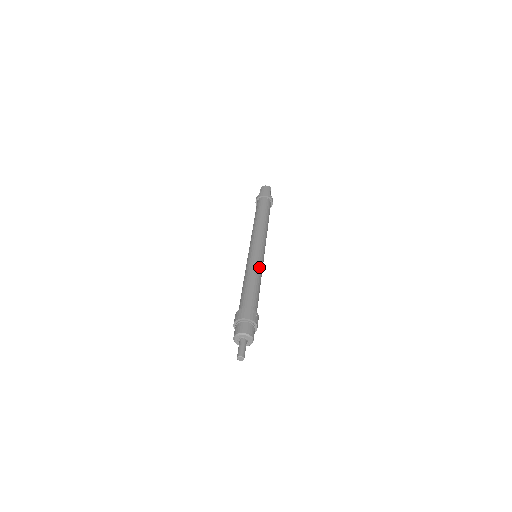
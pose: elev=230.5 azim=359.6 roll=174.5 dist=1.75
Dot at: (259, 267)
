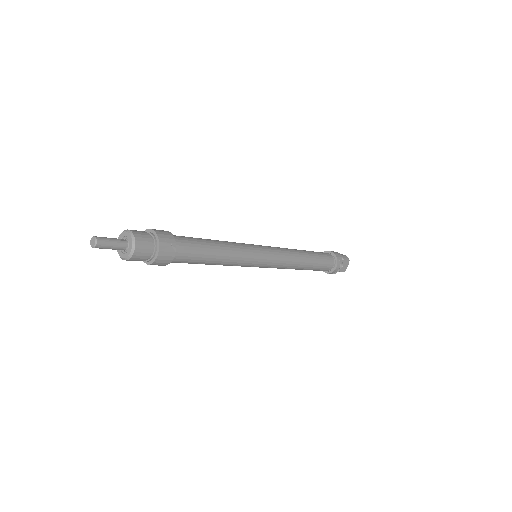
Dot at: (242, 249)
